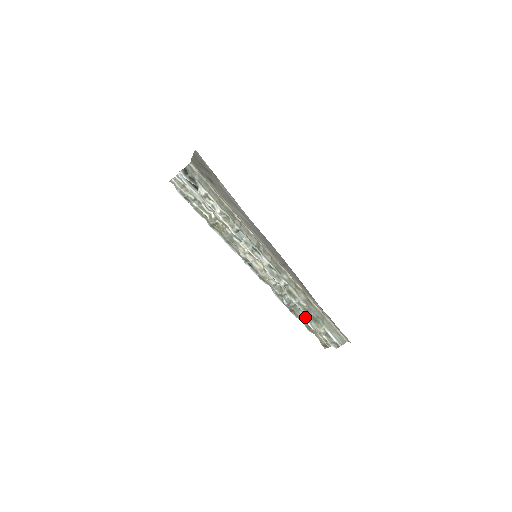
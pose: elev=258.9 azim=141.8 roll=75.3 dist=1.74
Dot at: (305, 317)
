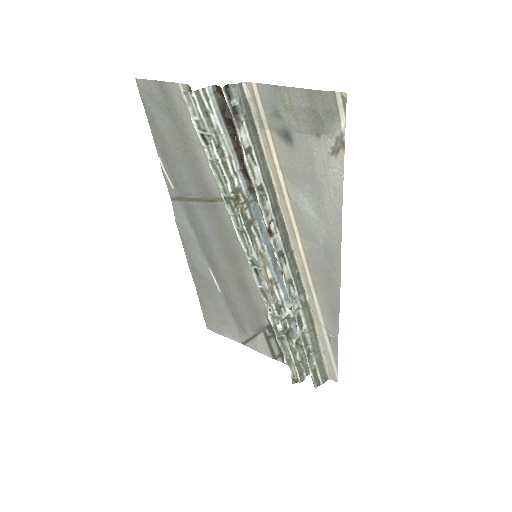
Dot at: (292, 347)
